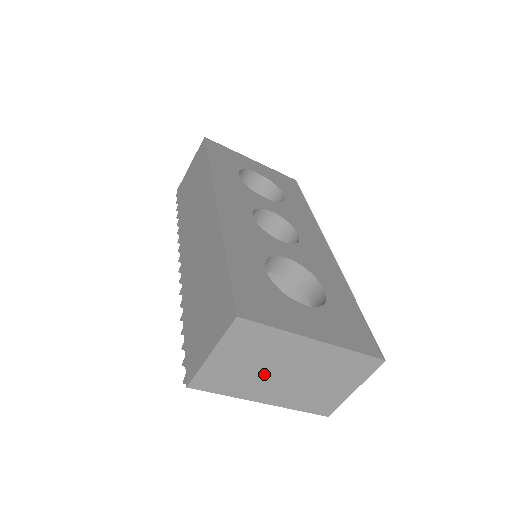
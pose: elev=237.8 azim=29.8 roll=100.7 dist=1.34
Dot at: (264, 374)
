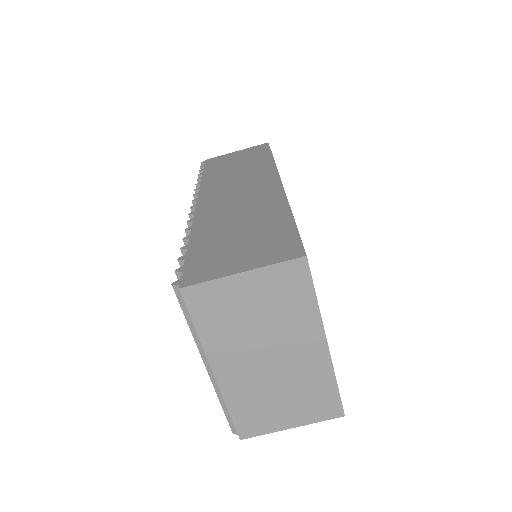
Dot at: (252, 339)
